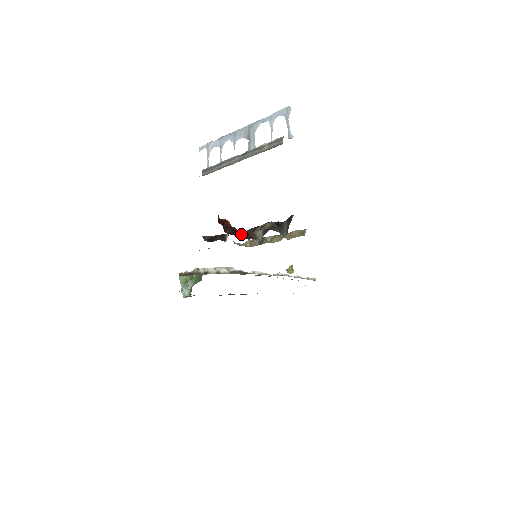
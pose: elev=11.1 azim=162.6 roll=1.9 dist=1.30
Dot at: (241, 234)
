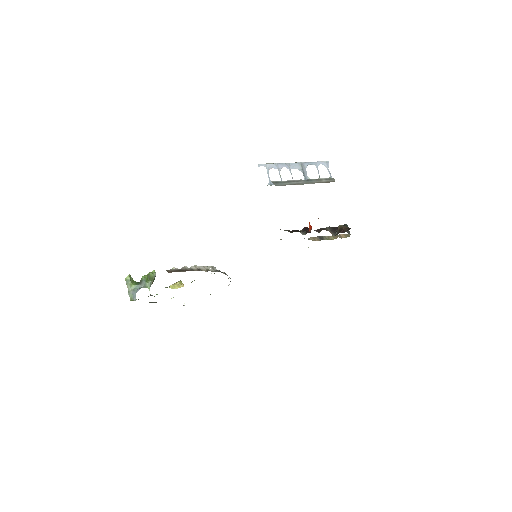
Dot at: occluded
